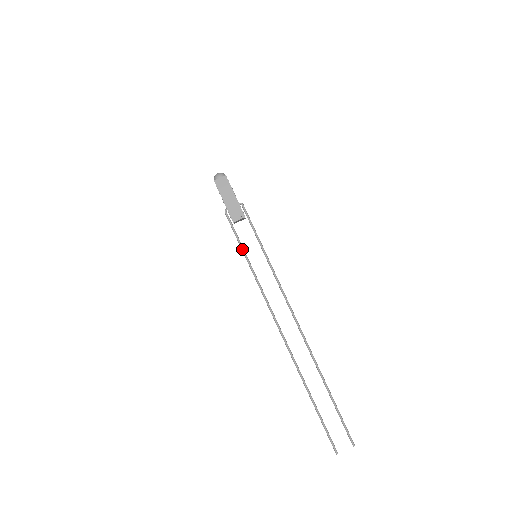
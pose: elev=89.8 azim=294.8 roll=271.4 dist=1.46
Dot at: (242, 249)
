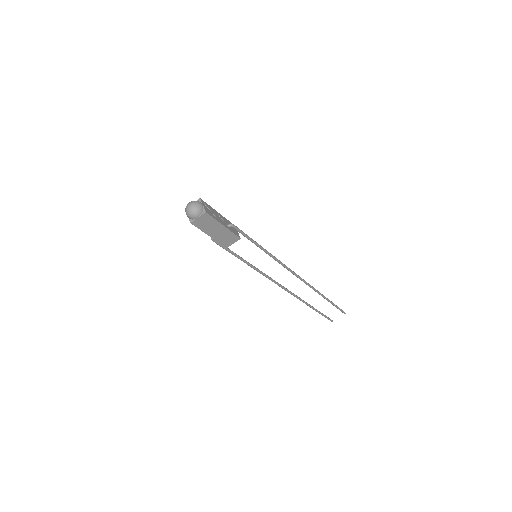
Dot at: occluded
